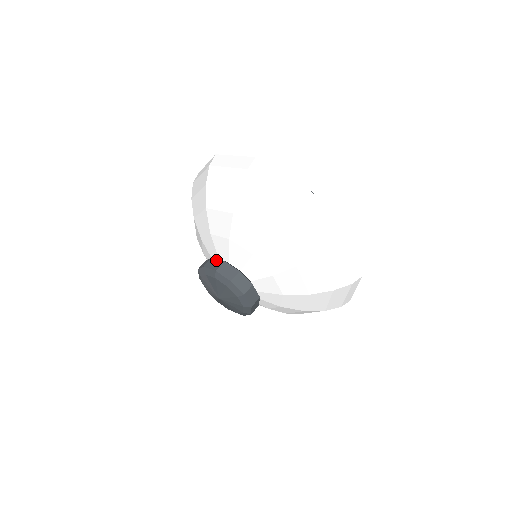
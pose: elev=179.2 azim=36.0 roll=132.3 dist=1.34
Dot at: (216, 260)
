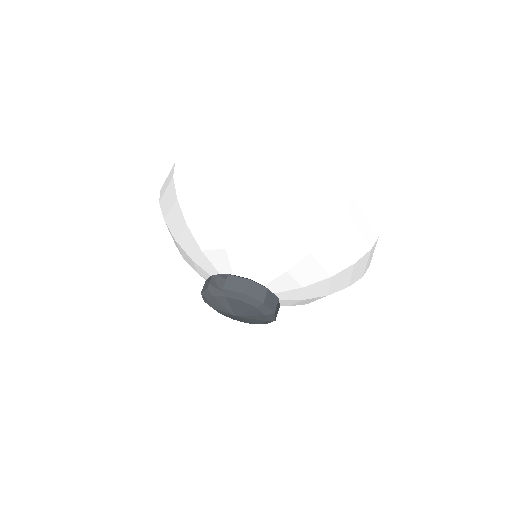
Dot at: (237, 279)
